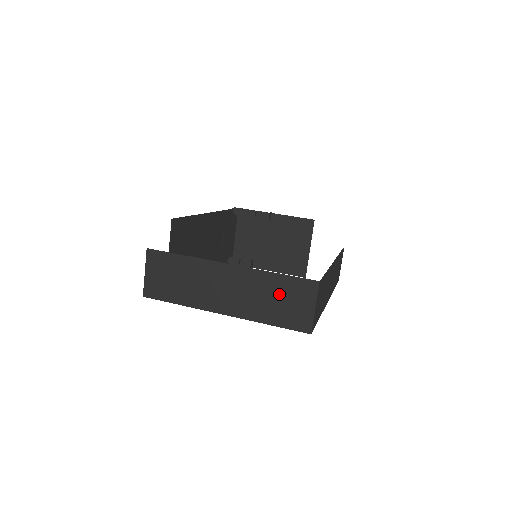
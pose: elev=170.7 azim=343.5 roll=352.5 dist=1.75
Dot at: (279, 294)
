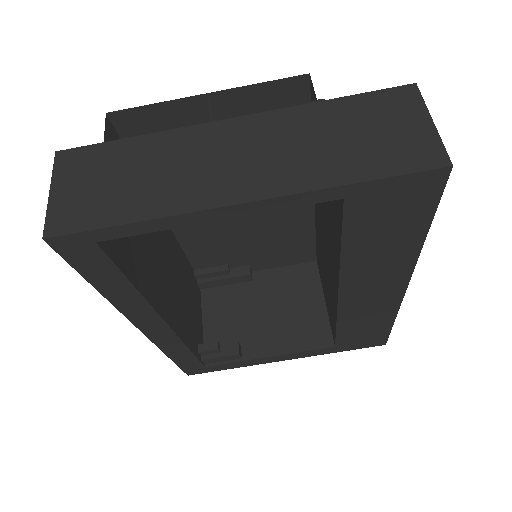
Dot at: (350, 126)
